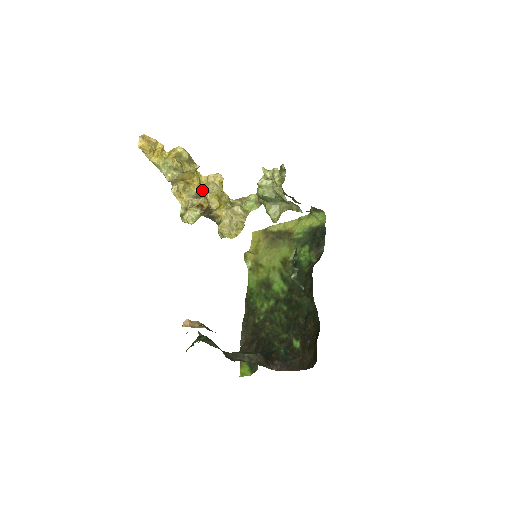
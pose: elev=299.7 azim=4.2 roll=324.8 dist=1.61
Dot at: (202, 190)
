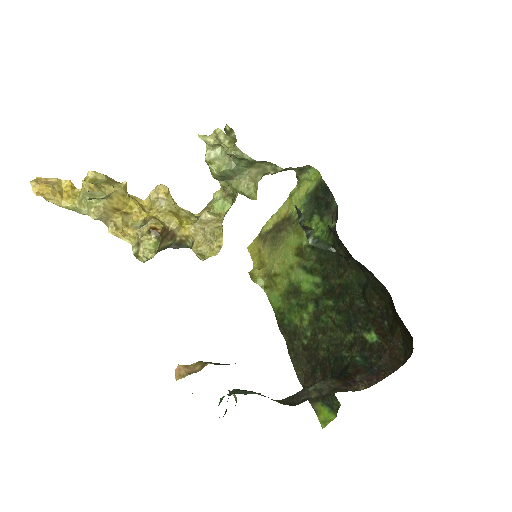
Dot at: (148, 214)
